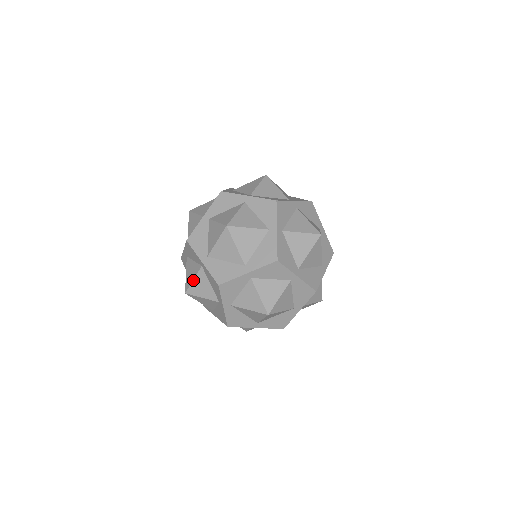
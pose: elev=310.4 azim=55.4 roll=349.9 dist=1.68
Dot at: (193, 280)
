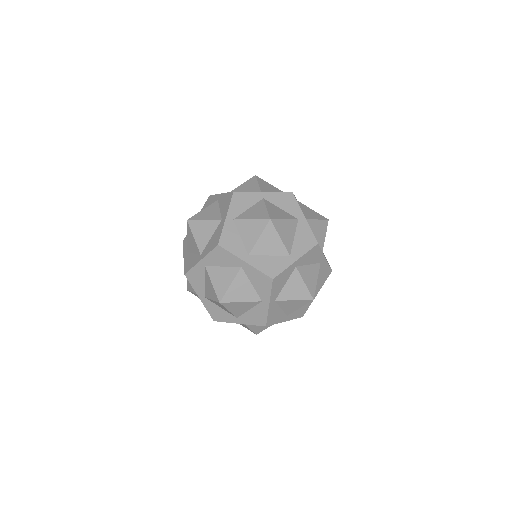
Dot at: occluded
